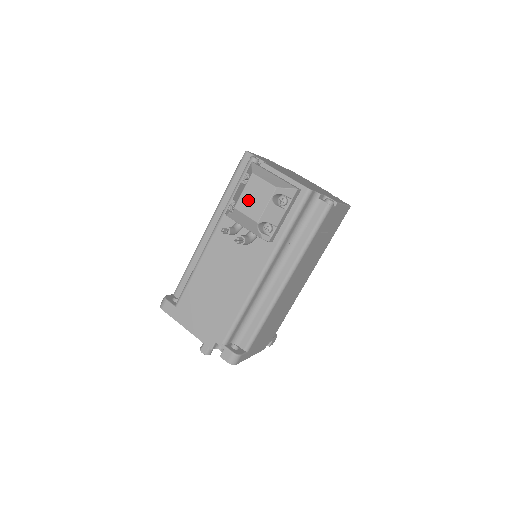
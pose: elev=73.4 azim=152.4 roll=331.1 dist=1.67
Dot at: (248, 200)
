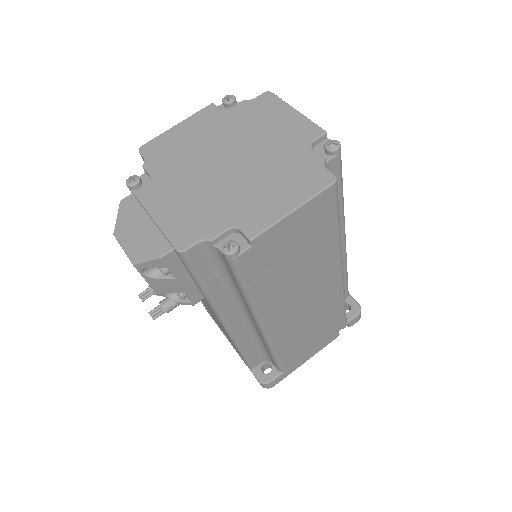
Dot at: occluded
